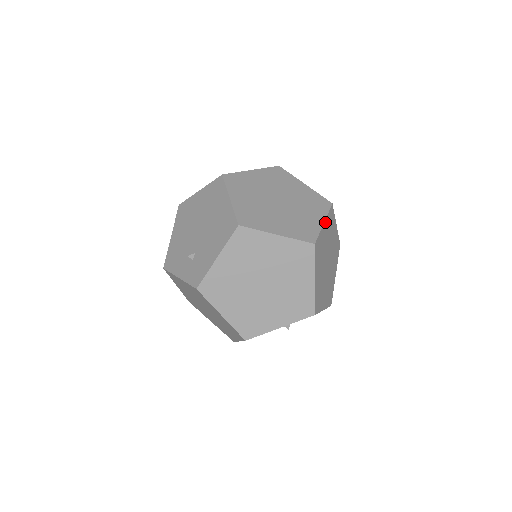
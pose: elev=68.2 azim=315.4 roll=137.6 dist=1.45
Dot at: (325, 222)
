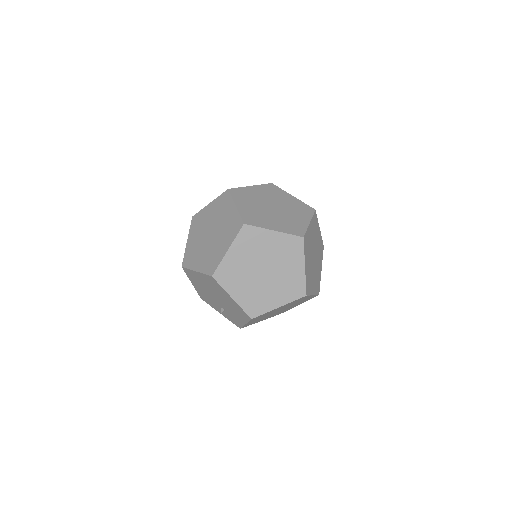
Dot at: (305, 263)
